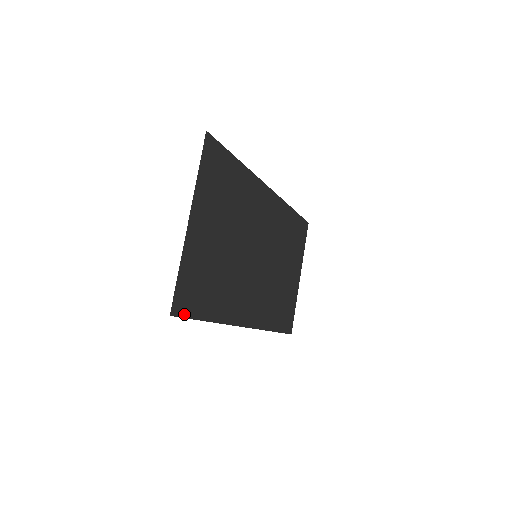
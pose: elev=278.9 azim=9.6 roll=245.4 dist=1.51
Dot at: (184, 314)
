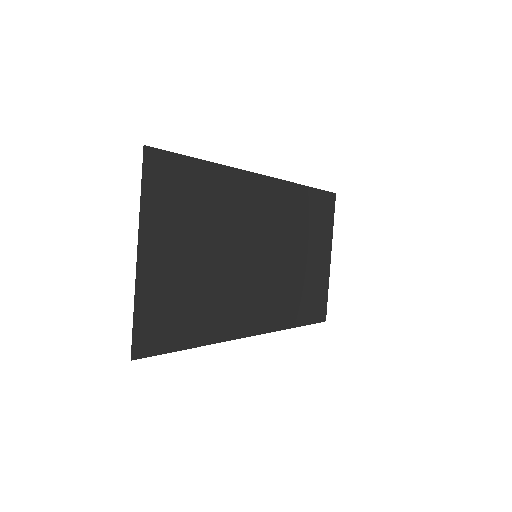
Dot at: (152, 352)
